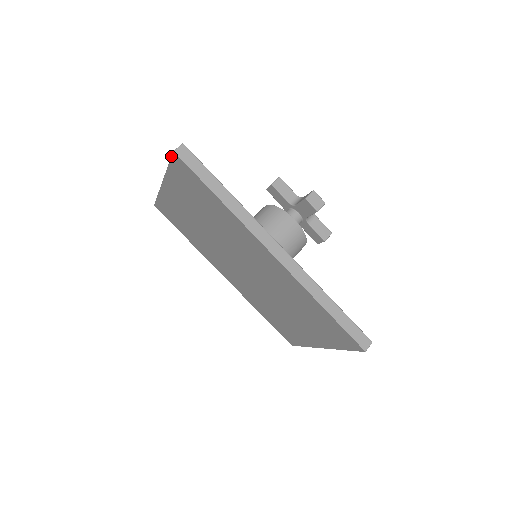
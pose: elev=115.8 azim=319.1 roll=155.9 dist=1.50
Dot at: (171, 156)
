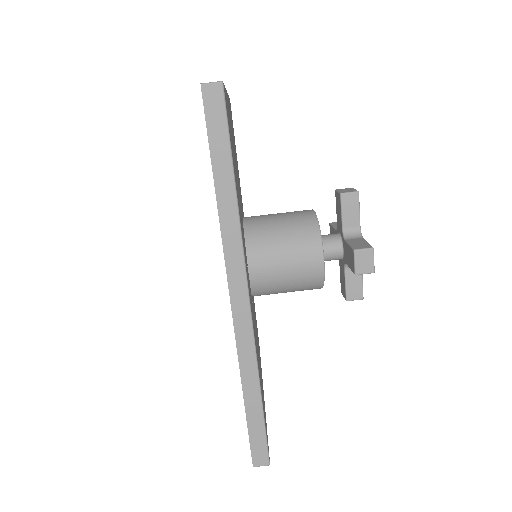
Dot at: occluded
